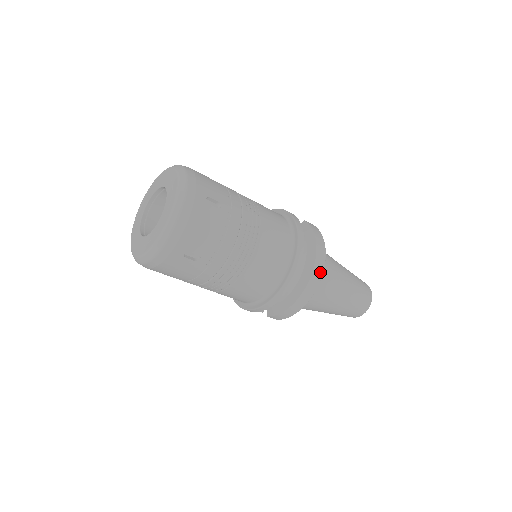
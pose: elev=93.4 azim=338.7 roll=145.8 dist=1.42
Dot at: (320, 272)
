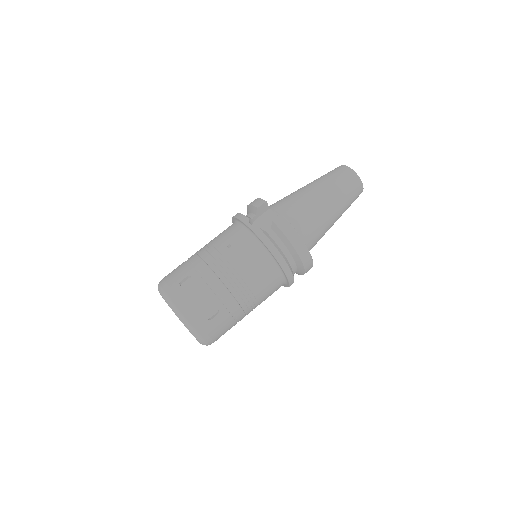
Dot at: (309, 258)
